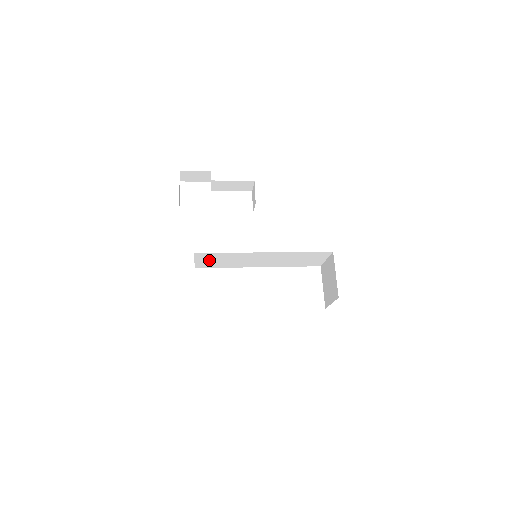
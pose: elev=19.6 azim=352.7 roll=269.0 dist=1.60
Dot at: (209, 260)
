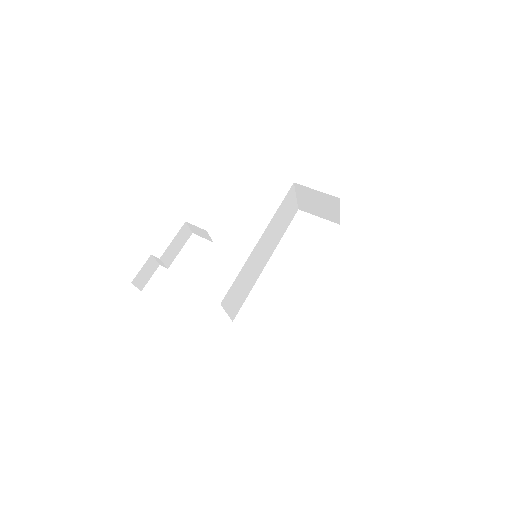
Dot at: (234, 299)
